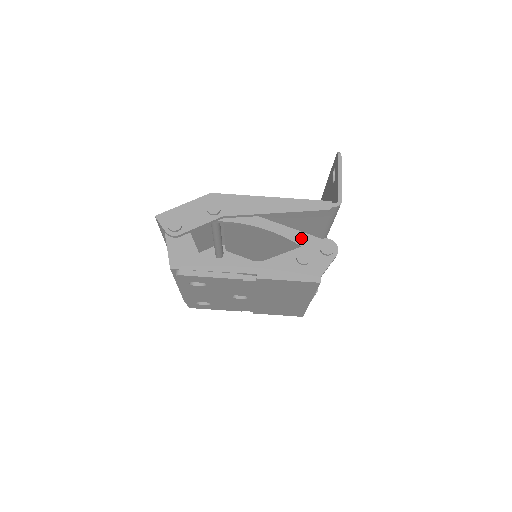
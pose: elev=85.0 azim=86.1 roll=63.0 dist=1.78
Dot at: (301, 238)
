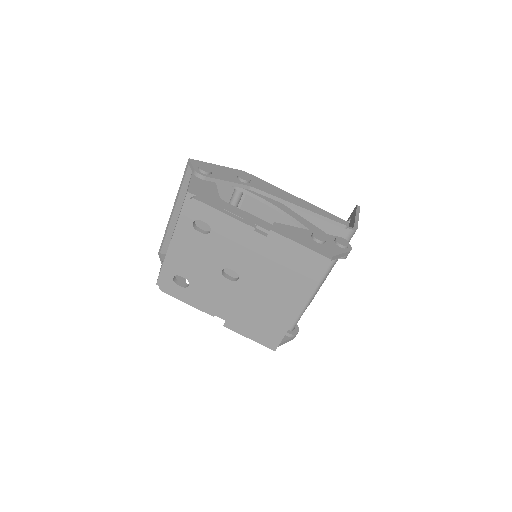
Dot at: (317, 231)
